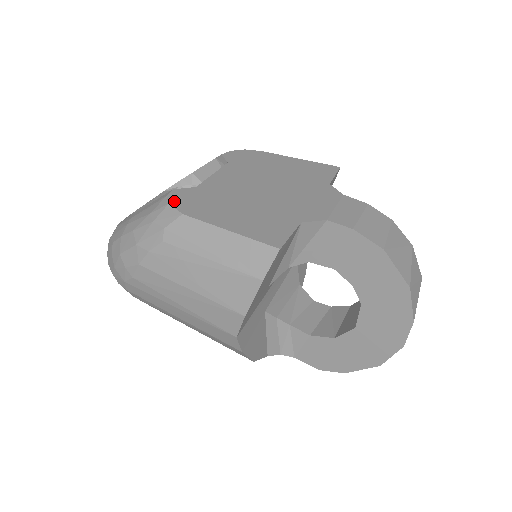
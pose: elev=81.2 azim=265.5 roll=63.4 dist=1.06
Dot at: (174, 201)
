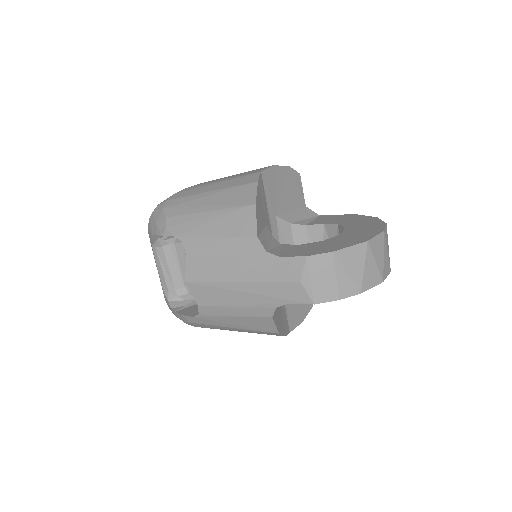
Dot at: occluded
